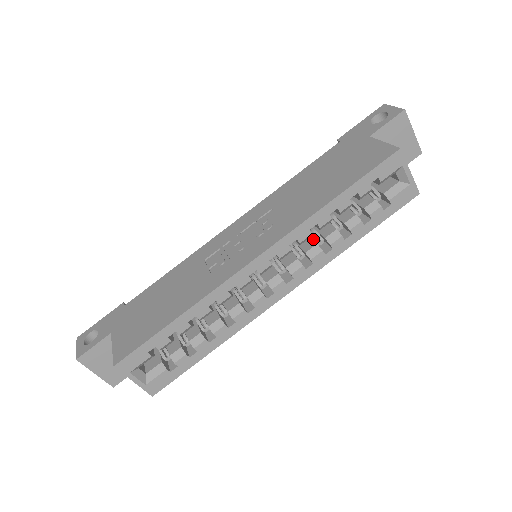
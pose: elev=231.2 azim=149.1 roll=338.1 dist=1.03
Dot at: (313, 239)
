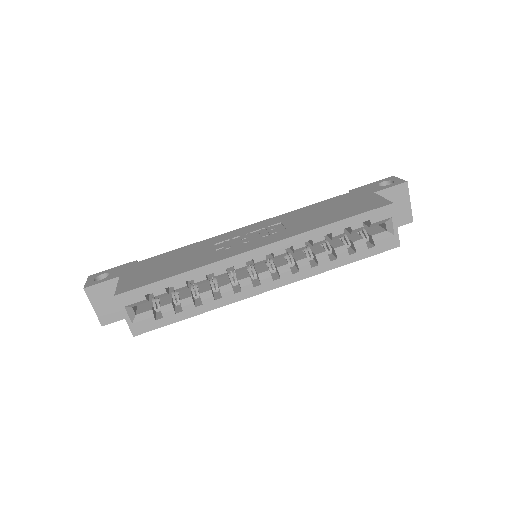
Dot at: occluded
